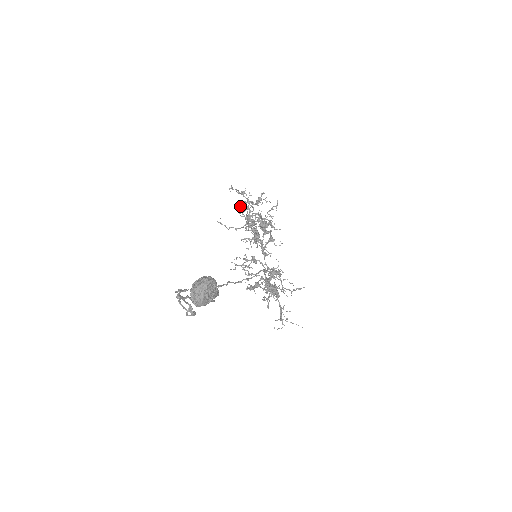
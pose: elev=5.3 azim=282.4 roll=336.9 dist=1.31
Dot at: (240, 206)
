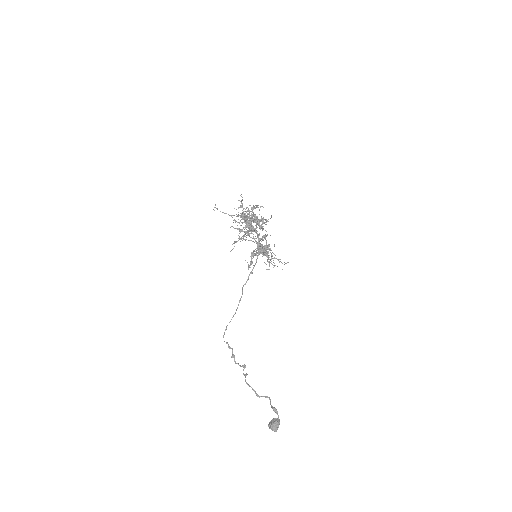
Dot at: occluded
